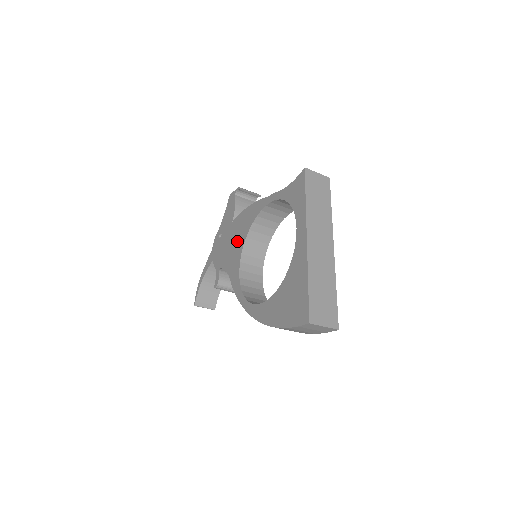
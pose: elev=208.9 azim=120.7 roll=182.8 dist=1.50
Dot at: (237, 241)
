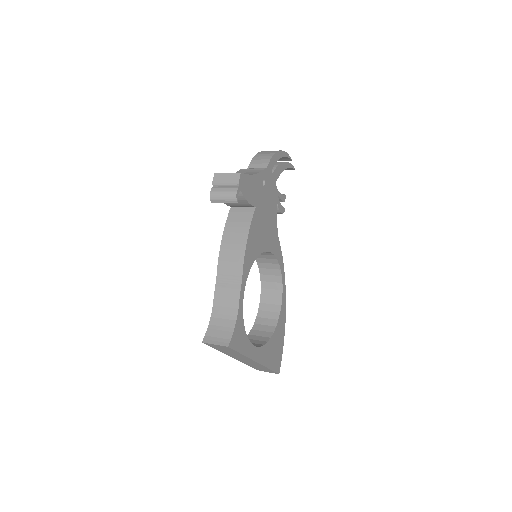
Dot at: occluded
